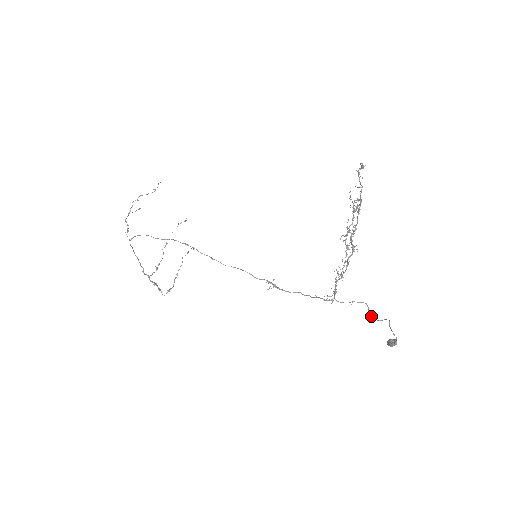
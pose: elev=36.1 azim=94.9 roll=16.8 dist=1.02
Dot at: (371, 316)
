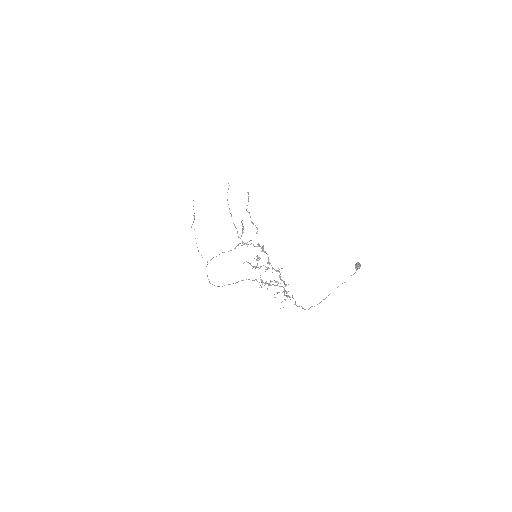
Dot at: occluded
